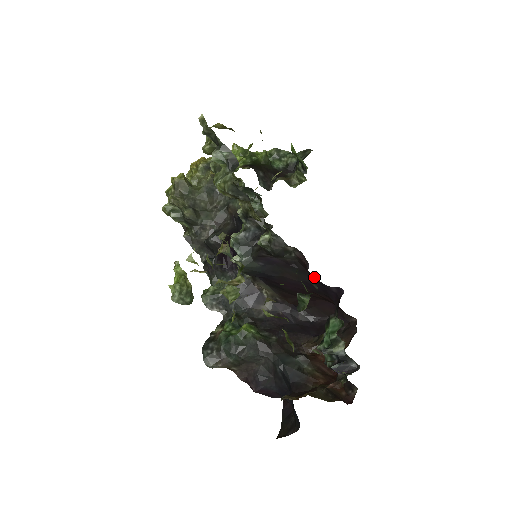
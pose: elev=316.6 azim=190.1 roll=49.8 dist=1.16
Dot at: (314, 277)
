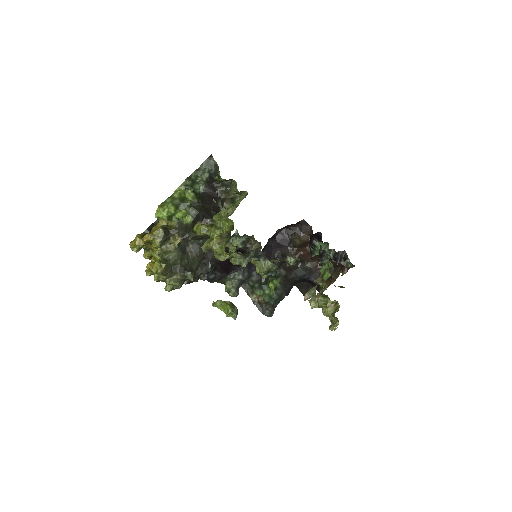
Dot at: occluded
